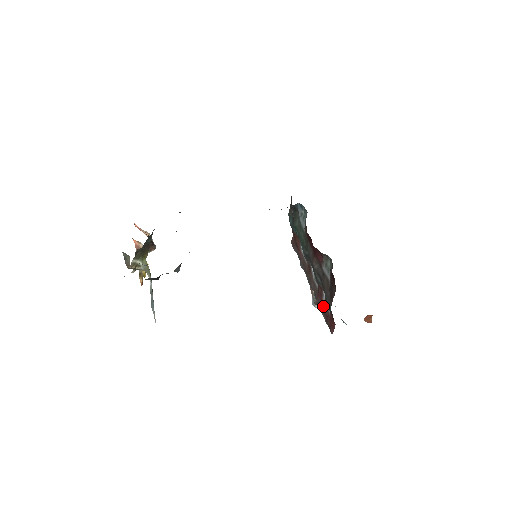
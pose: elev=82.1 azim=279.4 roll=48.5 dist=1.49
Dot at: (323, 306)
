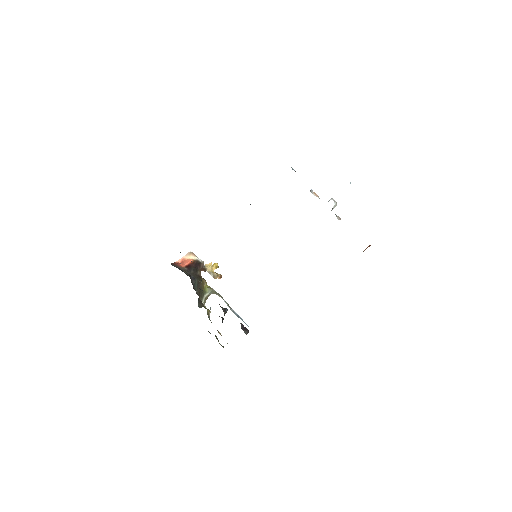
Dot at: occluded
